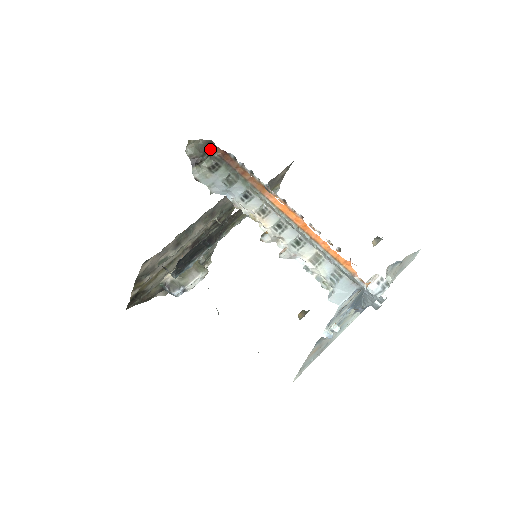
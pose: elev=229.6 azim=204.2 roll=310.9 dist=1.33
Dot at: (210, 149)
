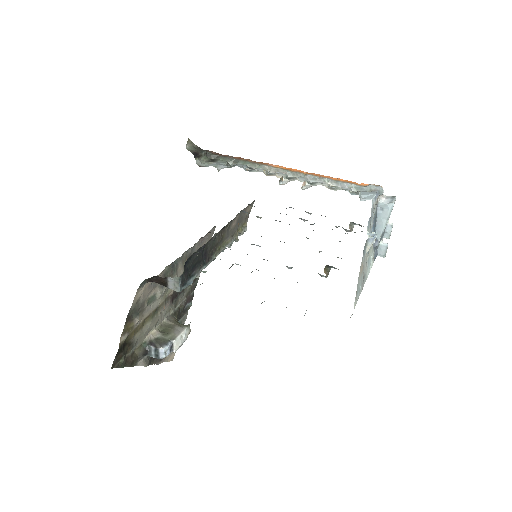
Dot at: (205, 150)
